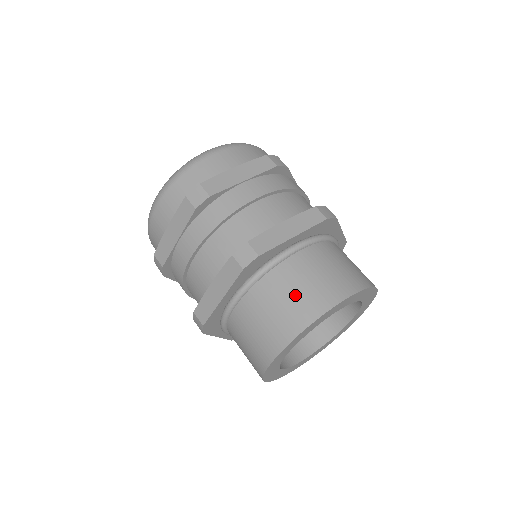
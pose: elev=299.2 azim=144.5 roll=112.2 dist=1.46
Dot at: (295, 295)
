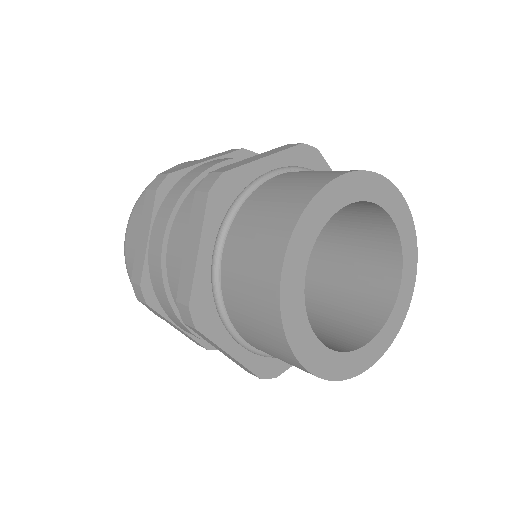
Dot at: (281, 195)
